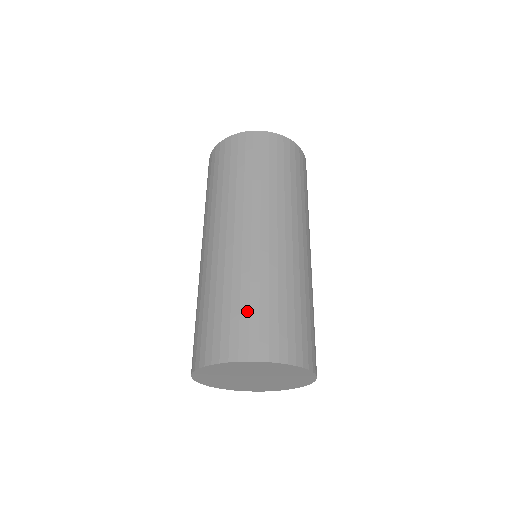
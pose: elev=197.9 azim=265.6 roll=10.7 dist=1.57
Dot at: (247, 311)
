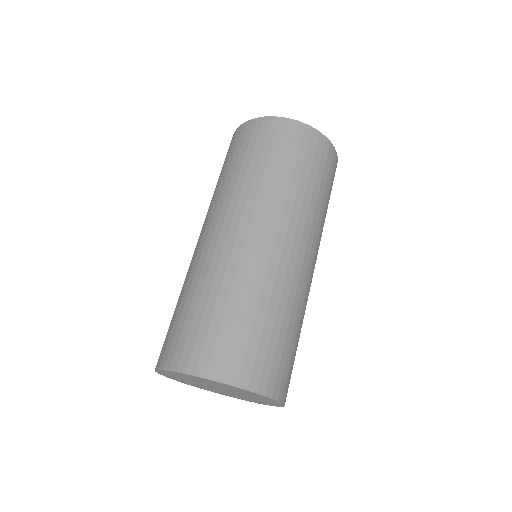
Dot at: (208, 321)
